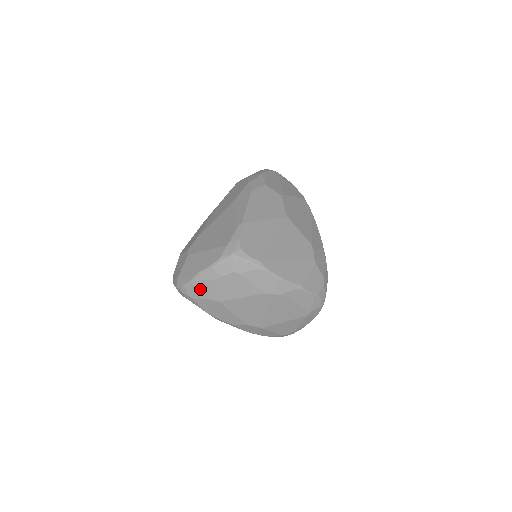
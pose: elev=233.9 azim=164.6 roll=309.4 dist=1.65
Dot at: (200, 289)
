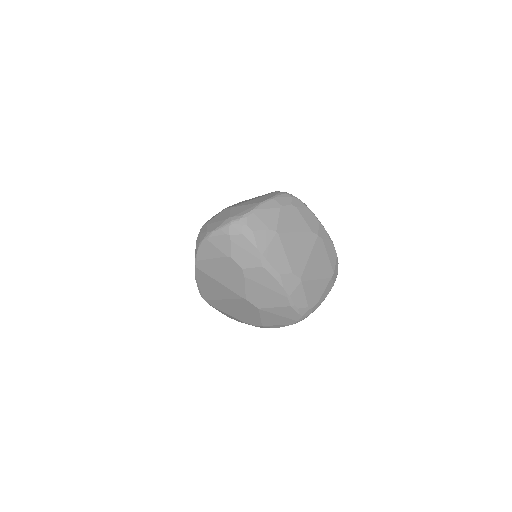
Dot at: (261, 218)
